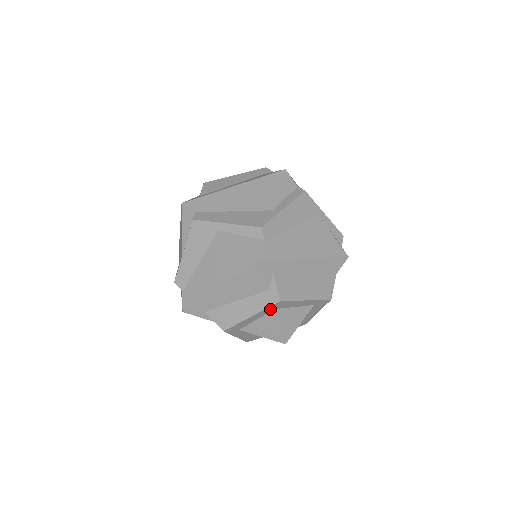
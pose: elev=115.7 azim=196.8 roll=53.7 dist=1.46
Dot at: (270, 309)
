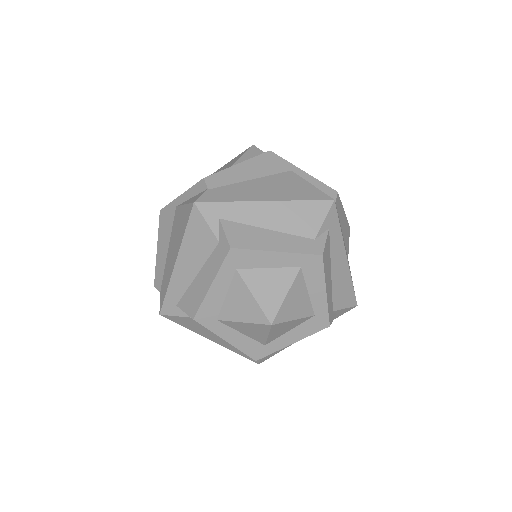
Dot at: (299, 261)
